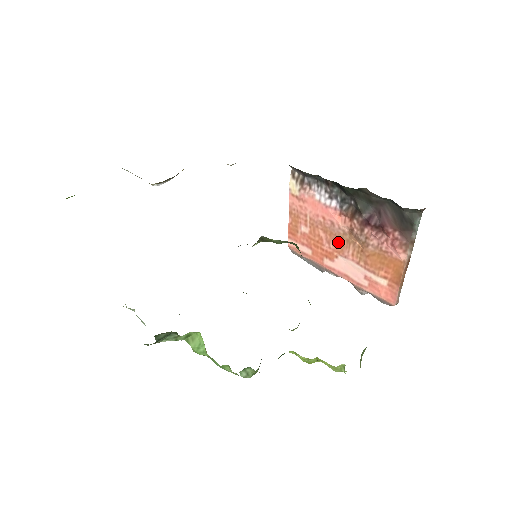
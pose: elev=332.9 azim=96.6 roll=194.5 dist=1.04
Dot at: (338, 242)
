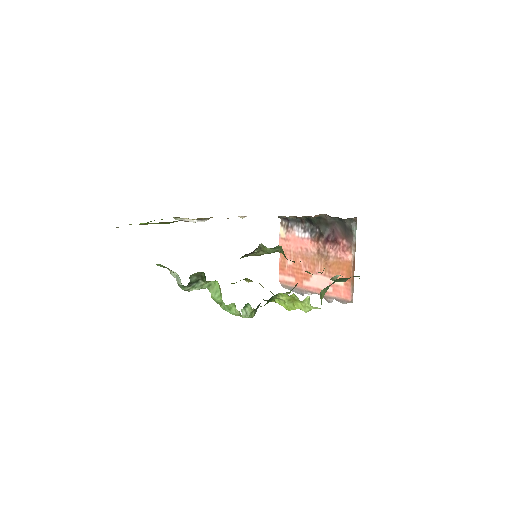
Dot at: (311, 263)
